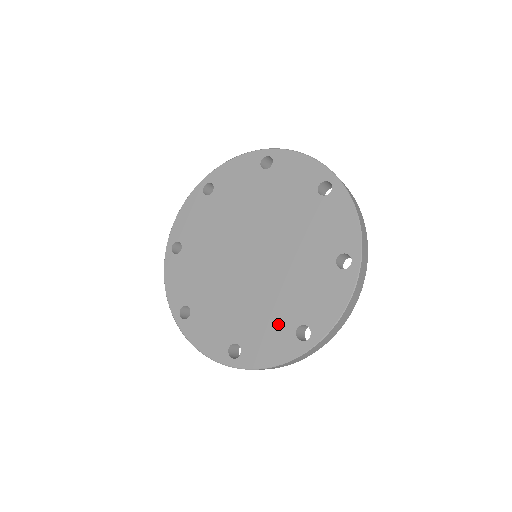
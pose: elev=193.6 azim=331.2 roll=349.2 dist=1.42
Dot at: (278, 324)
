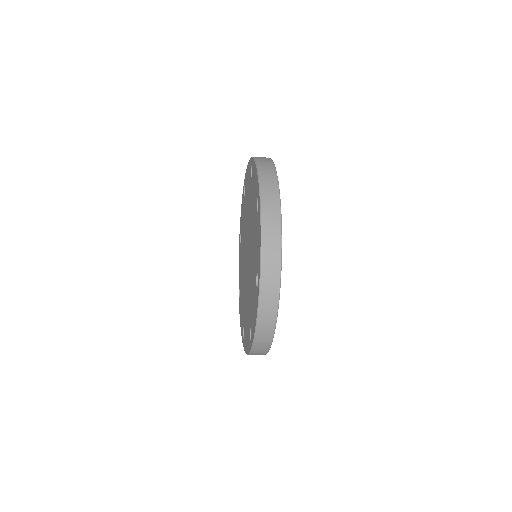
Dot at: (248, 321)
